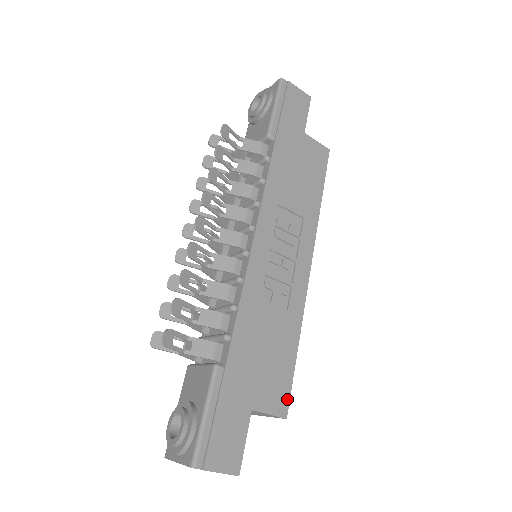
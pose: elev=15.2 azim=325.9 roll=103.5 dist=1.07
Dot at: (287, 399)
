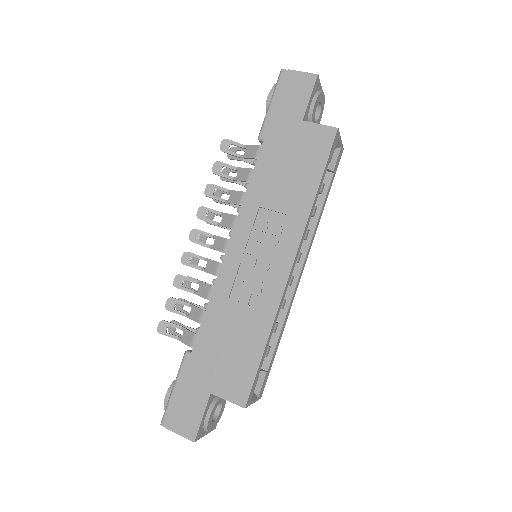
Dot at: (247, 391)
